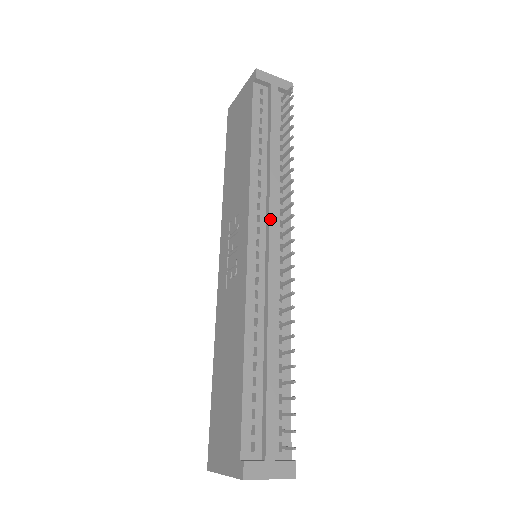
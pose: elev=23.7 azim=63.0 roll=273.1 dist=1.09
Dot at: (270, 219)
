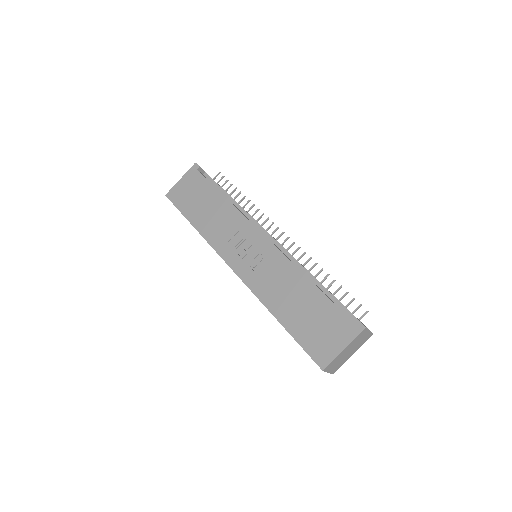
Dot at: (262, 227)
